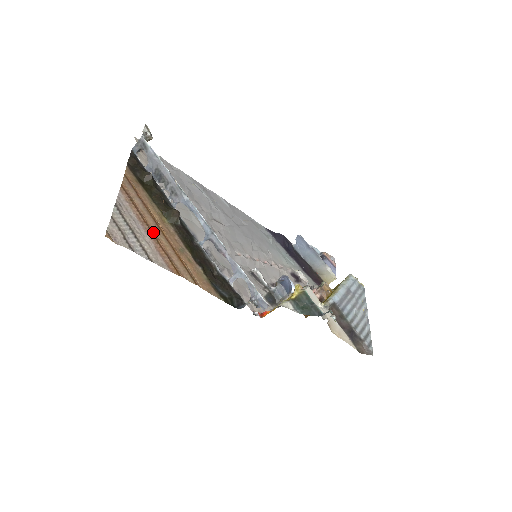
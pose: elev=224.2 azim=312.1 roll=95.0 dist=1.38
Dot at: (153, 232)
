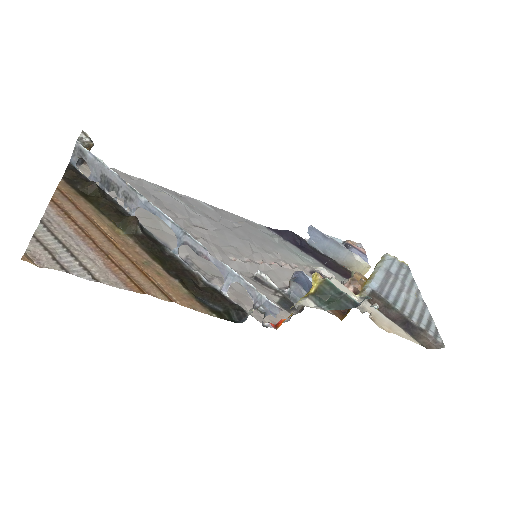
Dot at: (100, 246)
